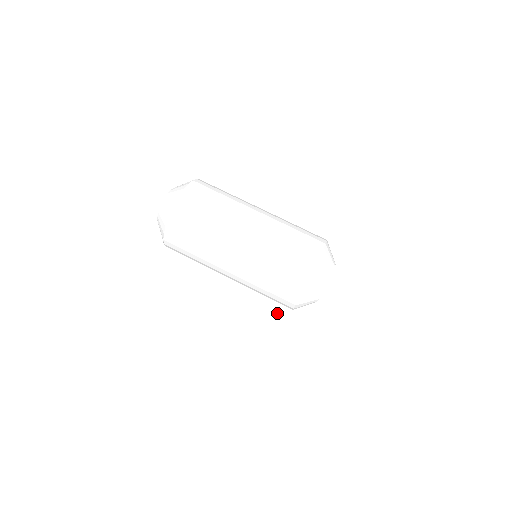
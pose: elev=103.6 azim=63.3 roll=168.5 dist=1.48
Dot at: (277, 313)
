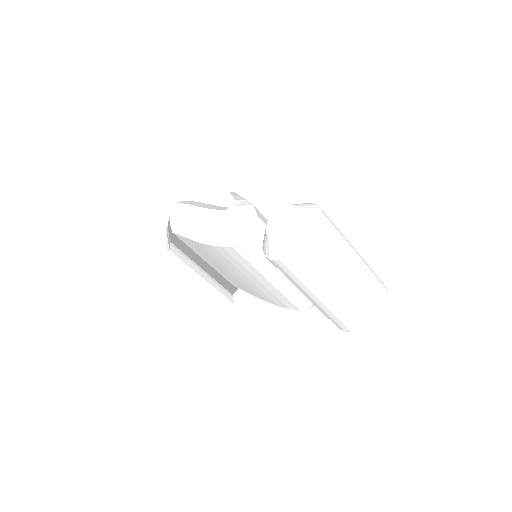
Dot at: (227, 301)
